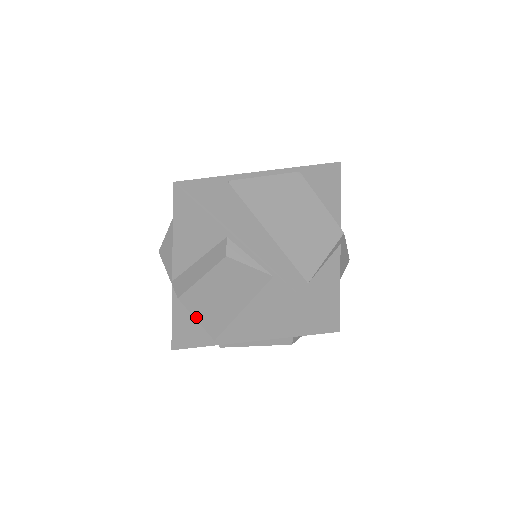
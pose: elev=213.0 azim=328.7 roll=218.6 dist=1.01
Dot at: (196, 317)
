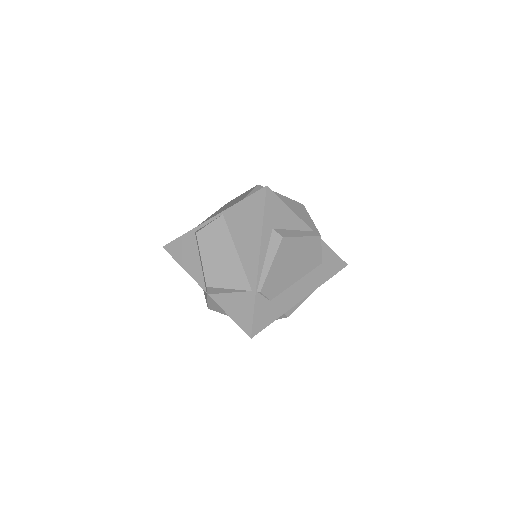
Dot at: (226, 287)
